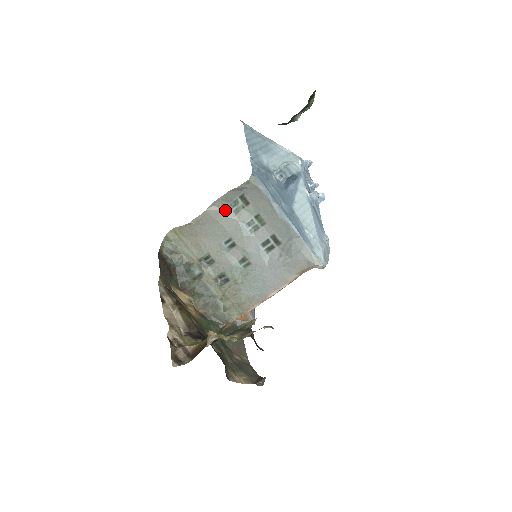
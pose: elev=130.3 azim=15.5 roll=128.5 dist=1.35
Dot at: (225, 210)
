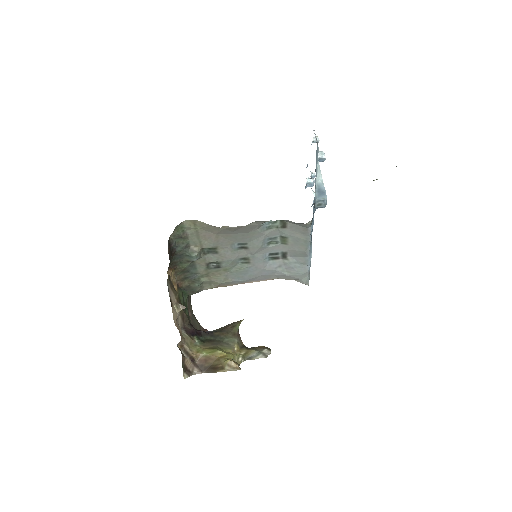
Dot at: (260, 225)
